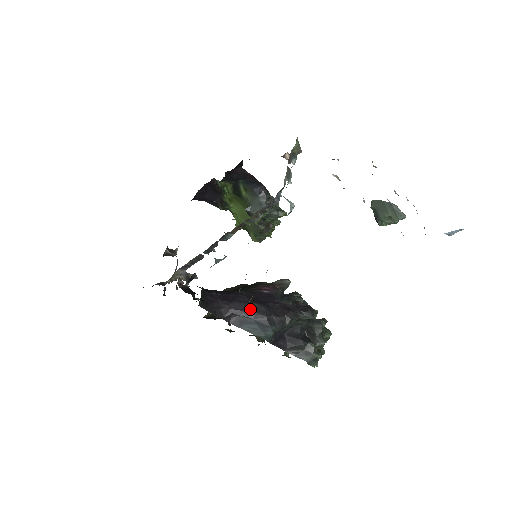
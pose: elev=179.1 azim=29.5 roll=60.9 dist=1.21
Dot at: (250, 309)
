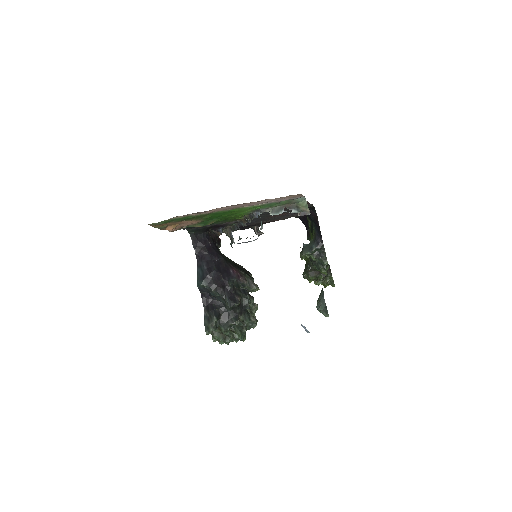
Dot at: (209, 264)
